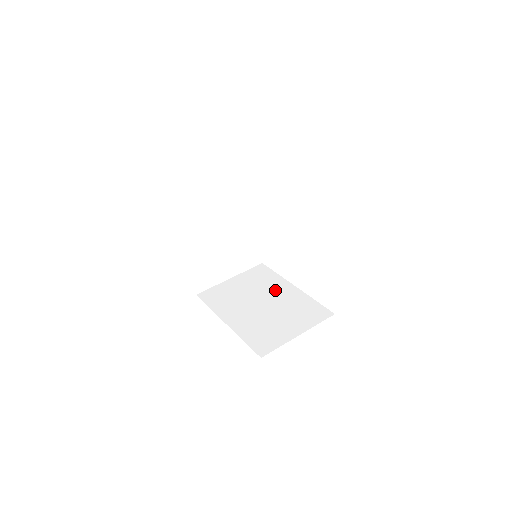
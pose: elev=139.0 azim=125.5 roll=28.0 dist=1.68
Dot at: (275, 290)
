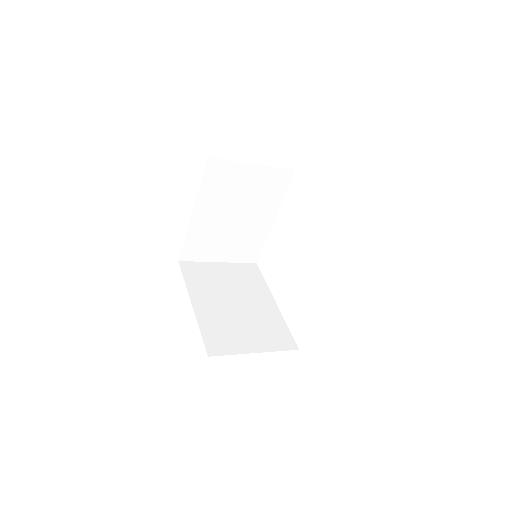
Dot at: occluded
